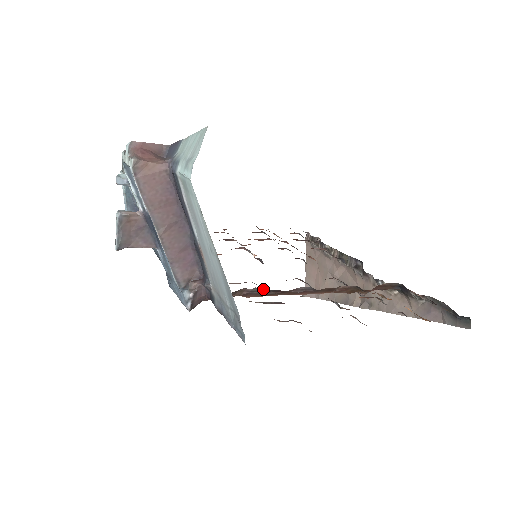
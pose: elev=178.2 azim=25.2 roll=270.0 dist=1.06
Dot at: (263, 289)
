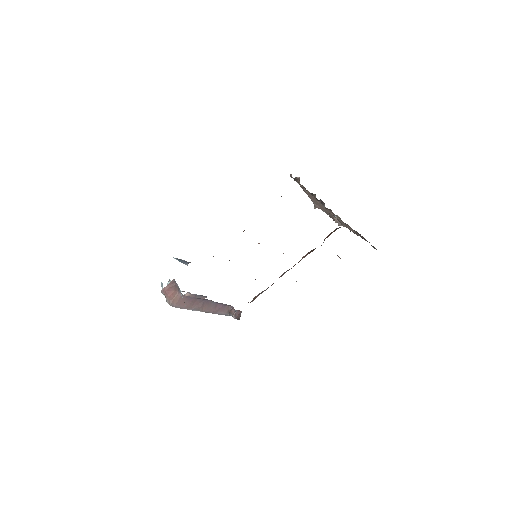
Dot at: (263, 291)
